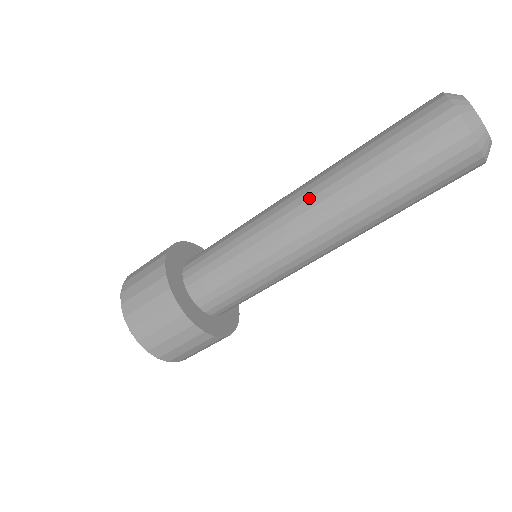
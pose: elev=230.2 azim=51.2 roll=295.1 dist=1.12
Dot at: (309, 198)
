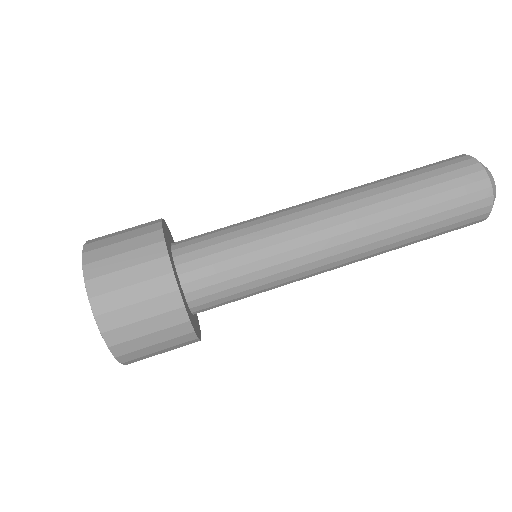
Dot at: (336, 195)
